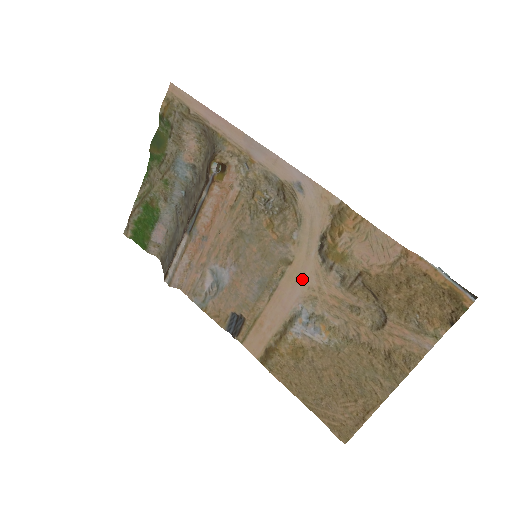
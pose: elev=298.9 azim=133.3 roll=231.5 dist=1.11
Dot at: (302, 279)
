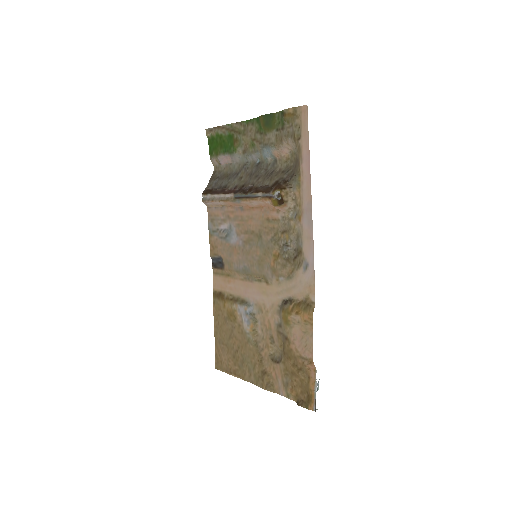
Dot at: (265, 296)
